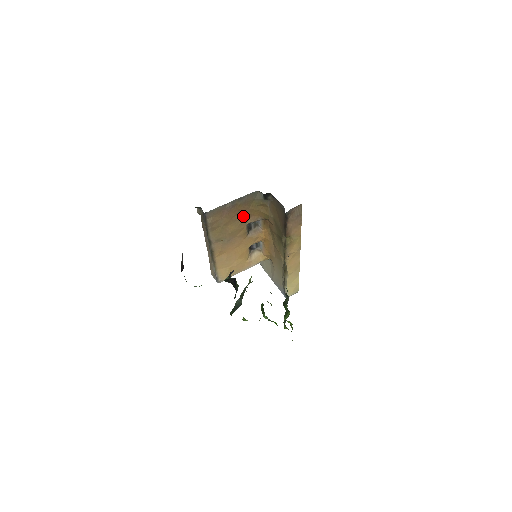
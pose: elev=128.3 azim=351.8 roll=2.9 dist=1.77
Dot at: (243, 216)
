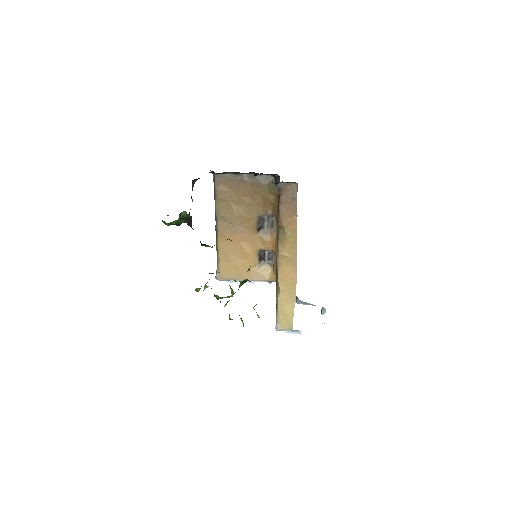
Dot at: (254, 201)
